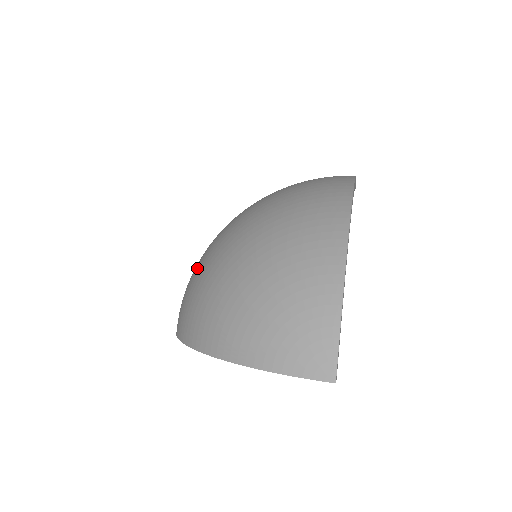
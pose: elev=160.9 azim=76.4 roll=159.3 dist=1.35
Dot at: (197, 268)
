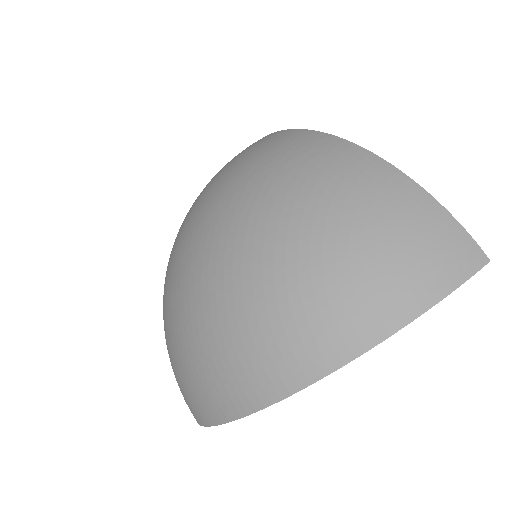
Dot at: (201, 321)
